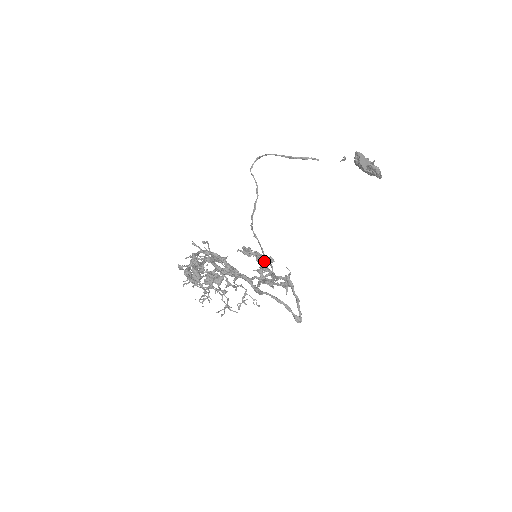
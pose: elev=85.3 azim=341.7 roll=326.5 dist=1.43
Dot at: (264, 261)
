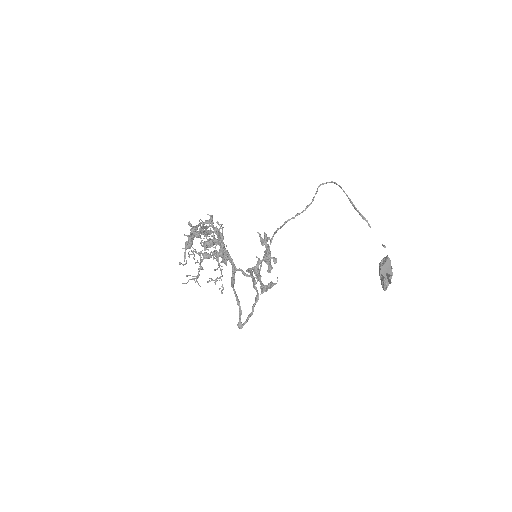
Dot at: (269, 257)
